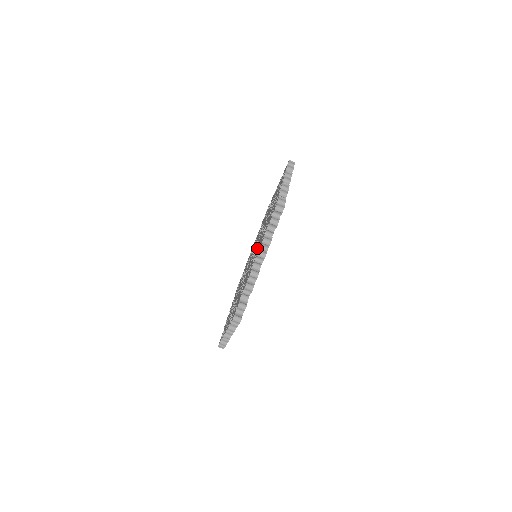
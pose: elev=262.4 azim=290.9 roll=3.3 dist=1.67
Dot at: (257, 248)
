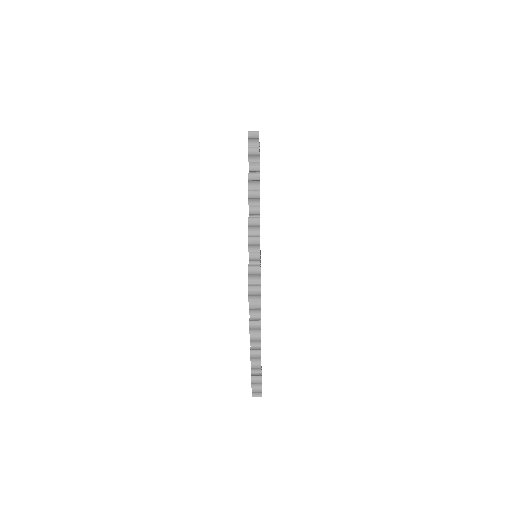
Dot at: occluded
